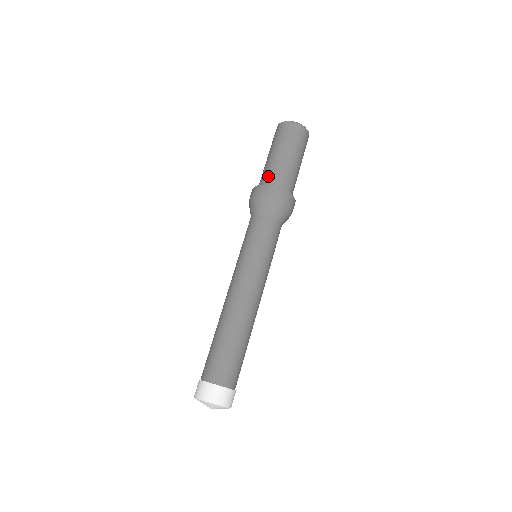
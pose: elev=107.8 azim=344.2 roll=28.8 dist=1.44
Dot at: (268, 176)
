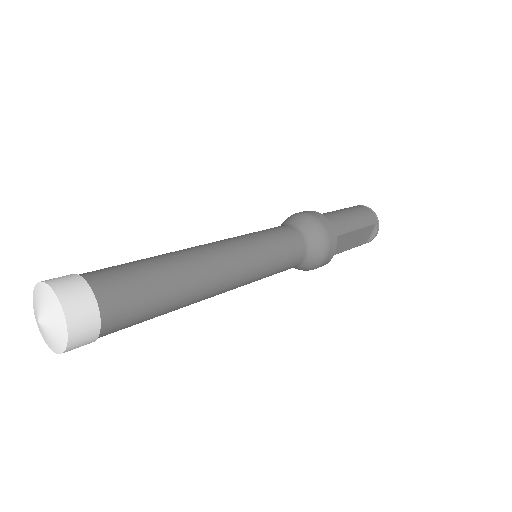
Dot at: occluded
